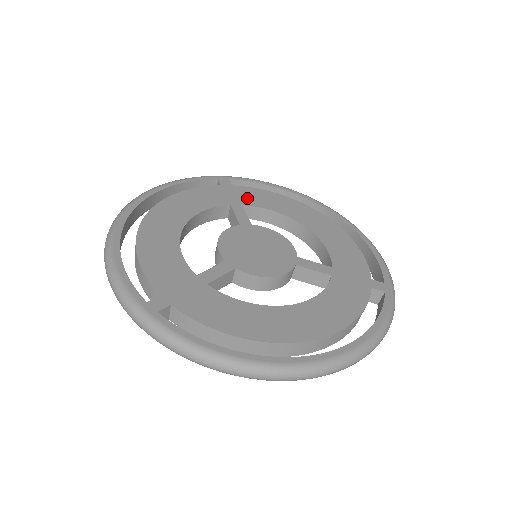
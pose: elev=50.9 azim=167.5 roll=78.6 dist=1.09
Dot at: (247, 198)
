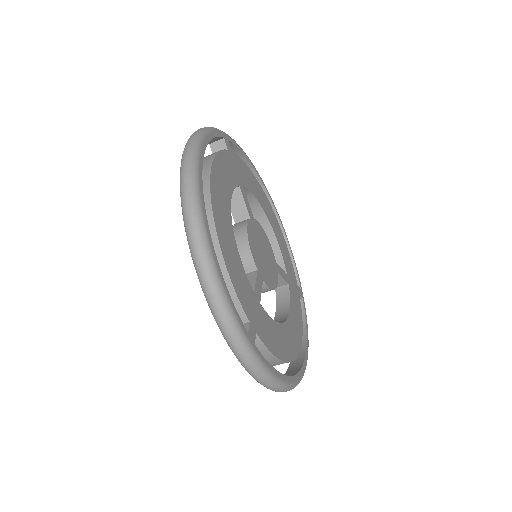
Dot at: (243, 176)
